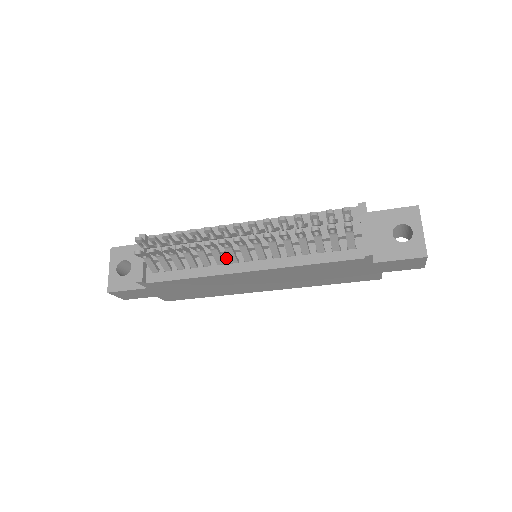
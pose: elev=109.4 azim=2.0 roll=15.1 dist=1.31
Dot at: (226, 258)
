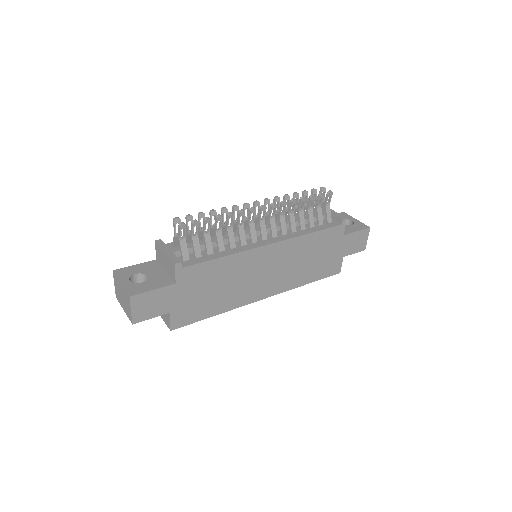
Dot at: (246, 242)
